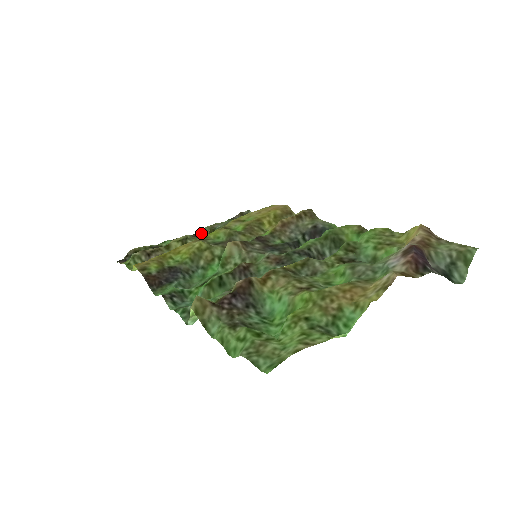
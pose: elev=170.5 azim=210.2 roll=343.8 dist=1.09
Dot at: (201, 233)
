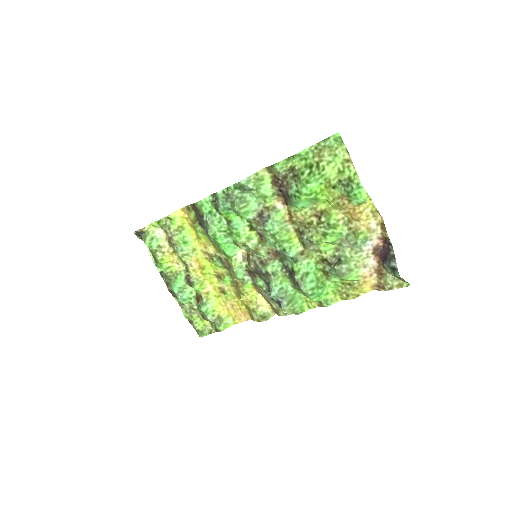
Dot at: (175, 295)
